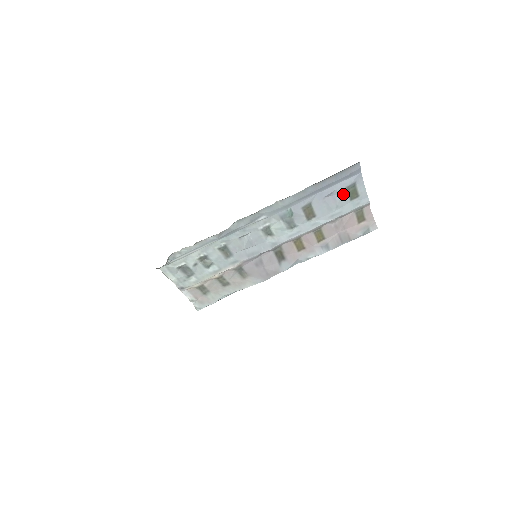
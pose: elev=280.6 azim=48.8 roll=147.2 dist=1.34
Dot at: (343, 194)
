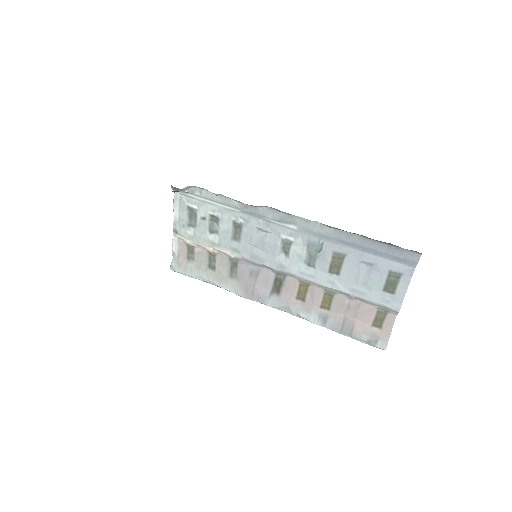
Dot at: (381, 276)
